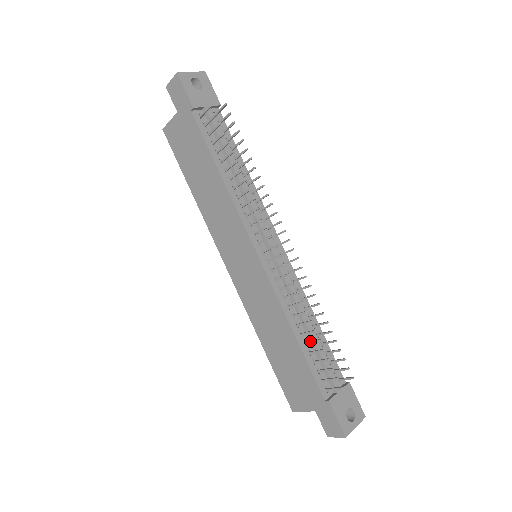
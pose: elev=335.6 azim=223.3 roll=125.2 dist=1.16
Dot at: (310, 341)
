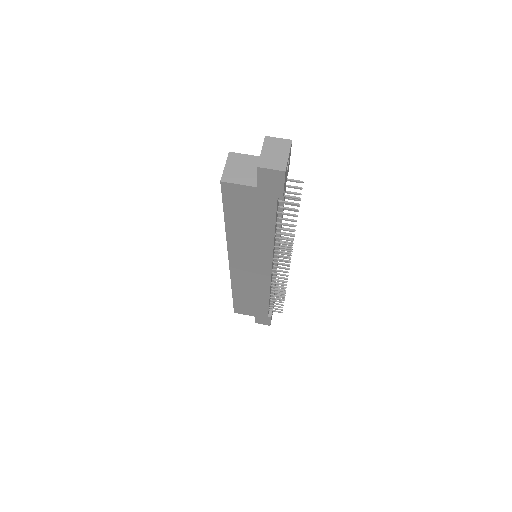
Dot at: (275, 298)
